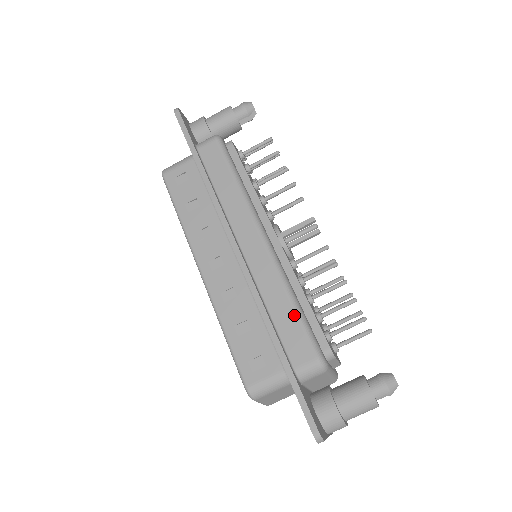
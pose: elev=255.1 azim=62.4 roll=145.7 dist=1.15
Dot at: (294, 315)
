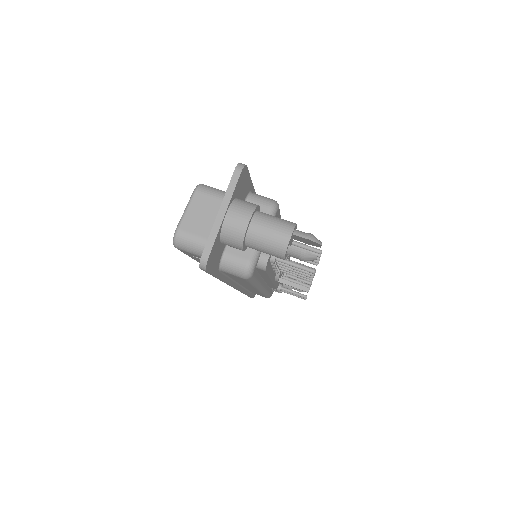
Dot at: occluded
